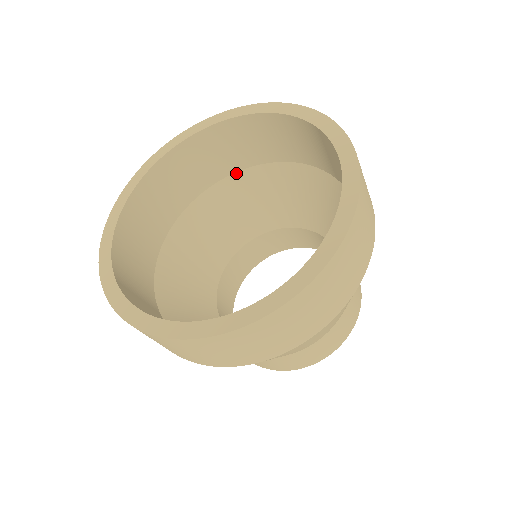
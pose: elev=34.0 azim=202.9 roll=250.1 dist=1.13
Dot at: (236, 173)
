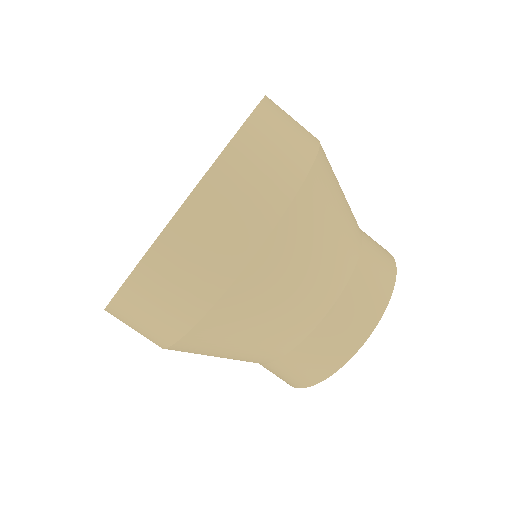
Dot at: occluded
